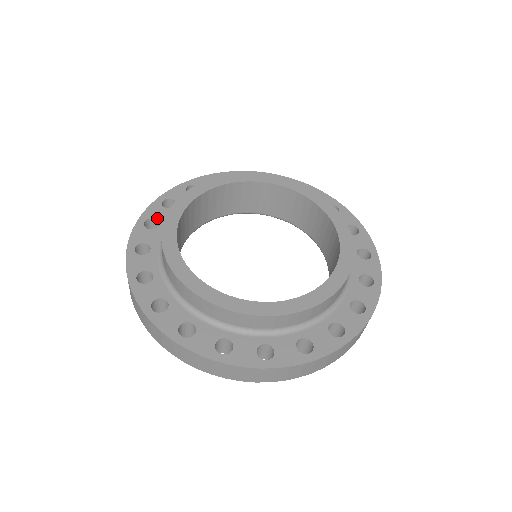
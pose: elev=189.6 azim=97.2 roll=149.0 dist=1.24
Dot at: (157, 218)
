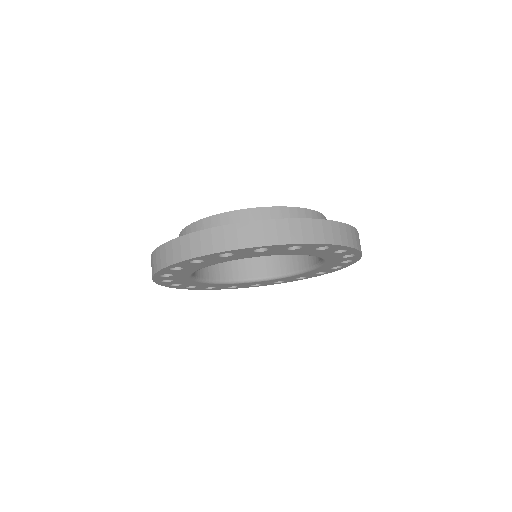
Dot at: occluded
